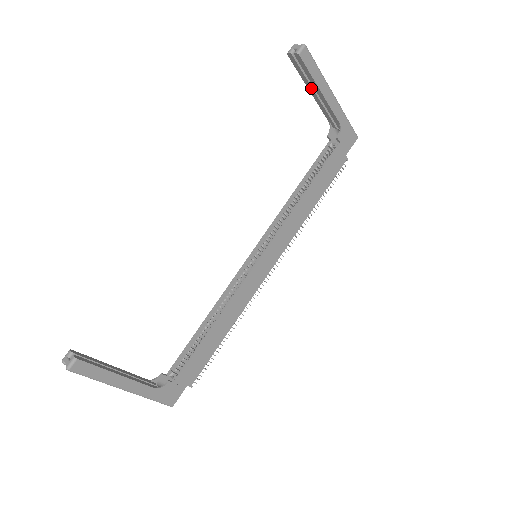
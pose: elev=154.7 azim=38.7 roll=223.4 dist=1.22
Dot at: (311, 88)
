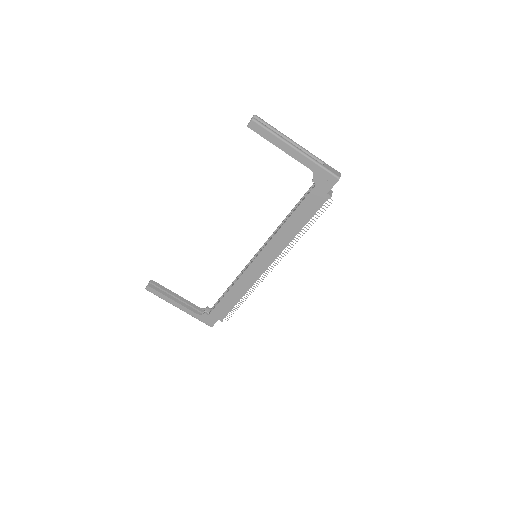
Dot at: occluded
